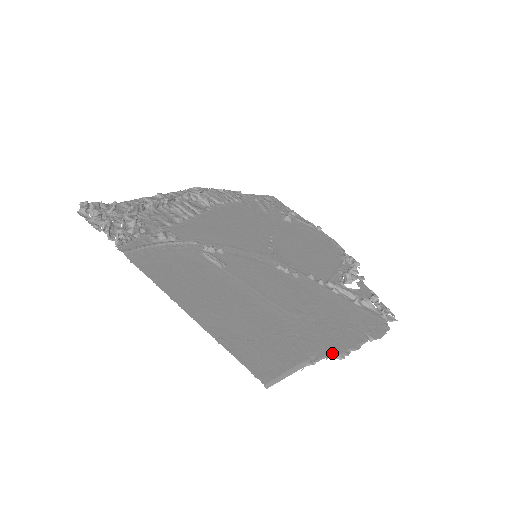
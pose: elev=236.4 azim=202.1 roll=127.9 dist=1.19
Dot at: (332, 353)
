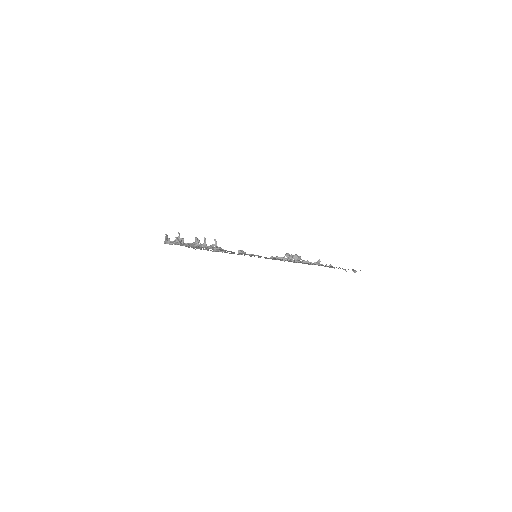
Dot at: occluded
